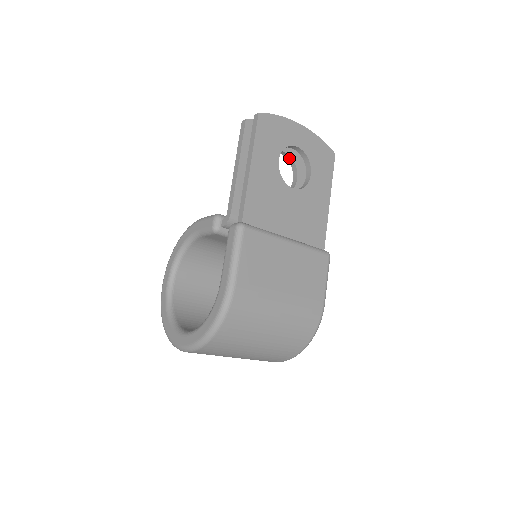
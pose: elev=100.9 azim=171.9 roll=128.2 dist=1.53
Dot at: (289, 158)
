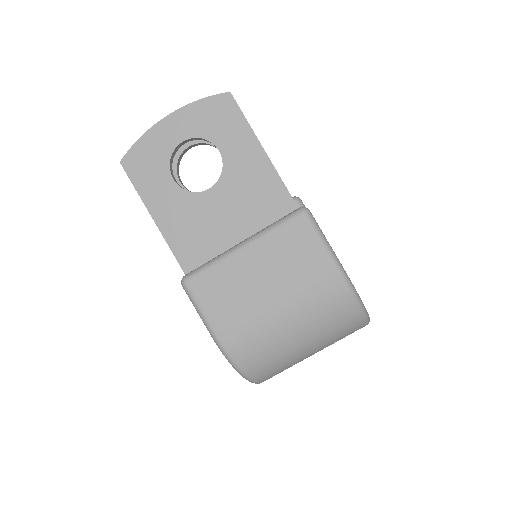
Dot at: (200, 144)
